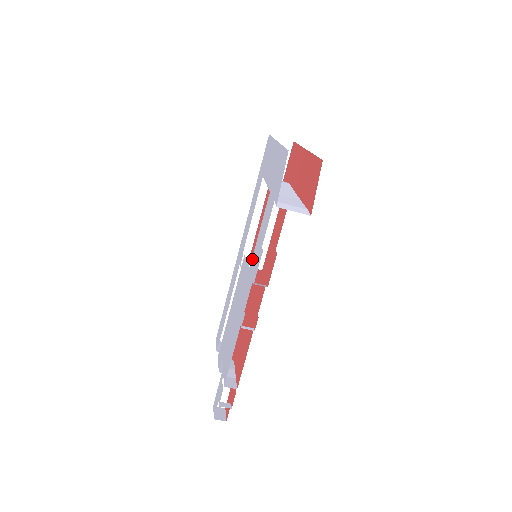
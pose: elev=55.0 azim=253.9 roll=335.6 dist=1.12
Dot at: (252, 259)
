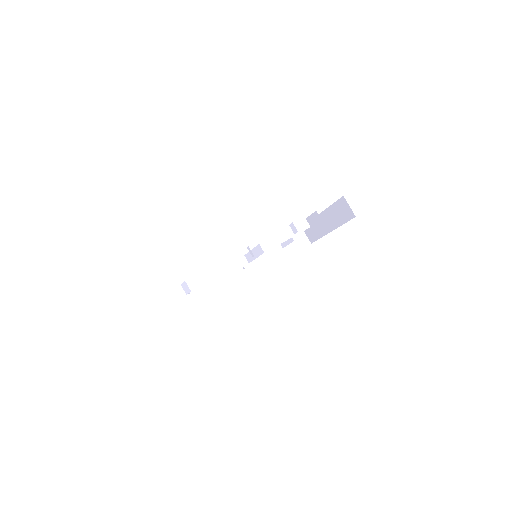
Dot at: occluded
